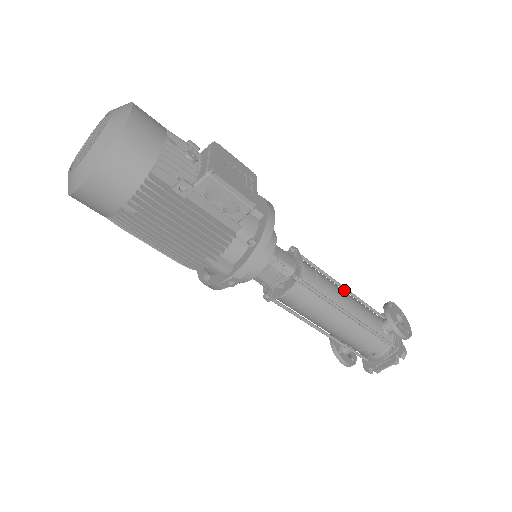
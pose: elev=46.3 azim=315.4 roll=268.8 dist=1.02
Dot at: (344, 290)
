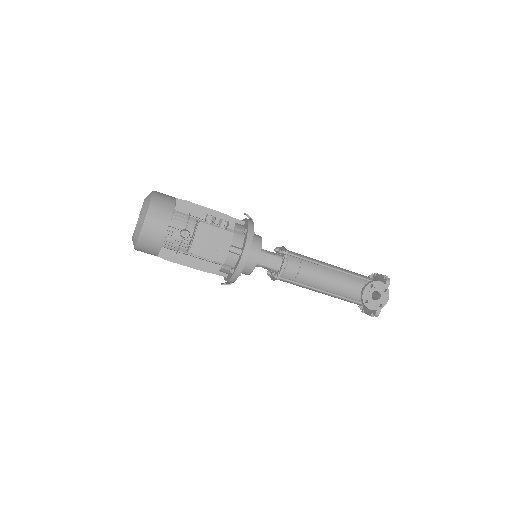
Dot at: (334, 270)
